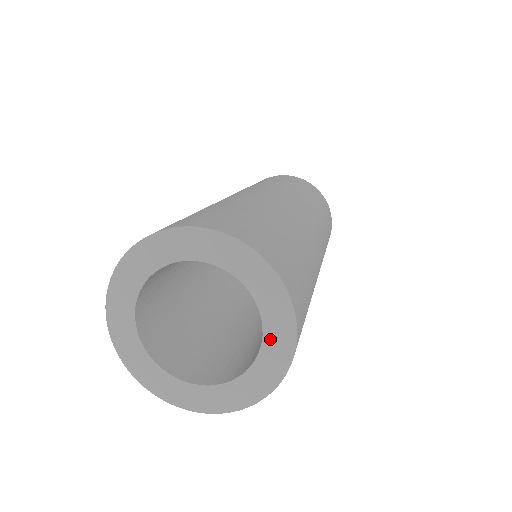
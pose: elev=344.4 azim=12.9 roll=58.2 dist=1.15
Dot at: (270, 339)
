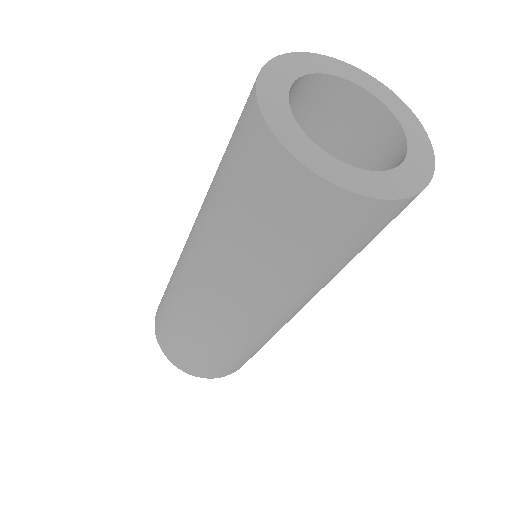
Dot at: (412, 140)
